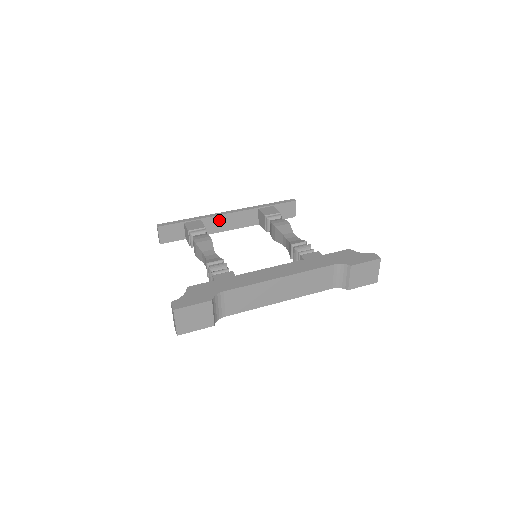
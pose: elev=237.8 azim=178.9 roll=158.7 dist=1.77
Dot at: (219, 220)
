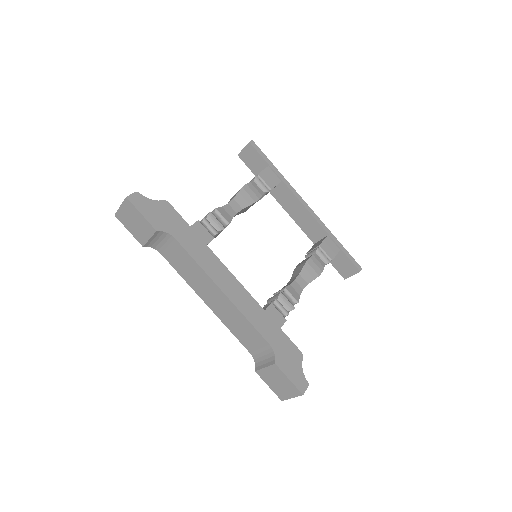
Dot at: (293, 200)
